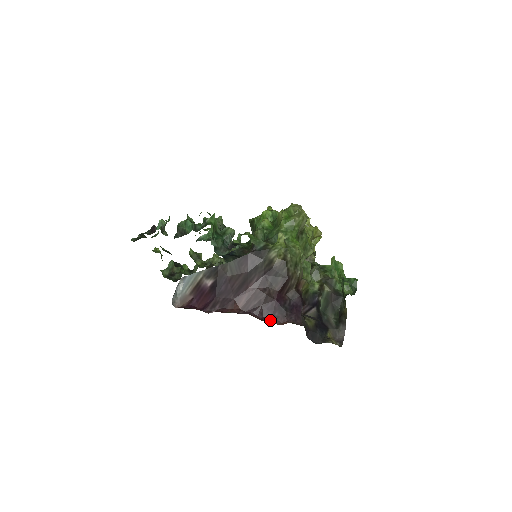
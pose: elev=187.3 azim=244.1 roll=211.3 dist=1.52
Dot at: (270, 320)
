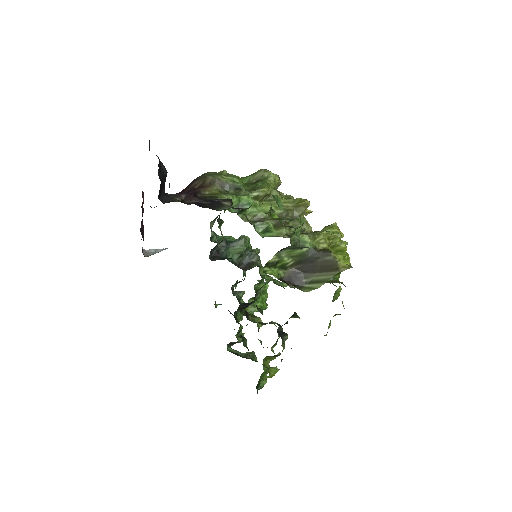
Dot at: occluded
